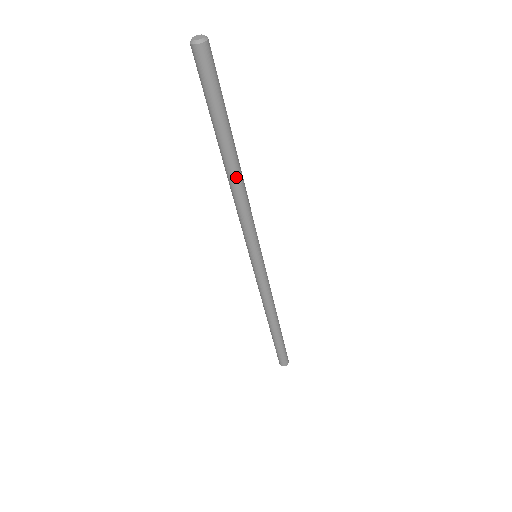
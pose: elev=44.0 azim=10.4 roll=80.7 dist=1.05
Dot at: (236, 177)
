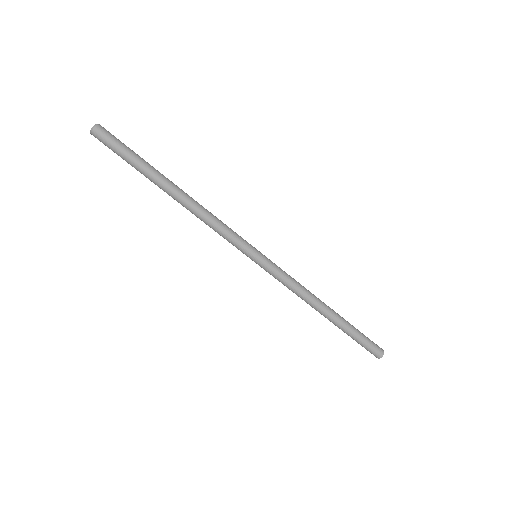
Dot at: (183, 200)
